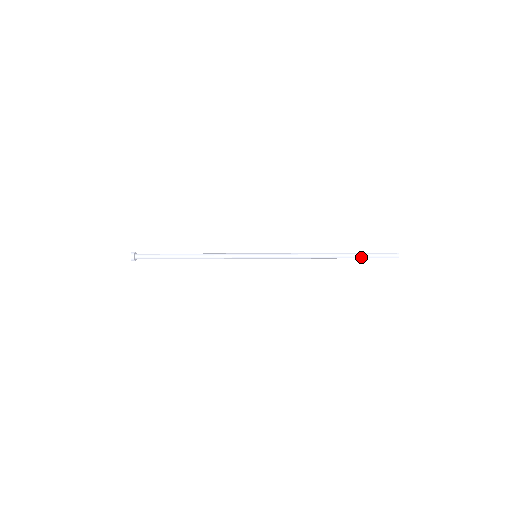
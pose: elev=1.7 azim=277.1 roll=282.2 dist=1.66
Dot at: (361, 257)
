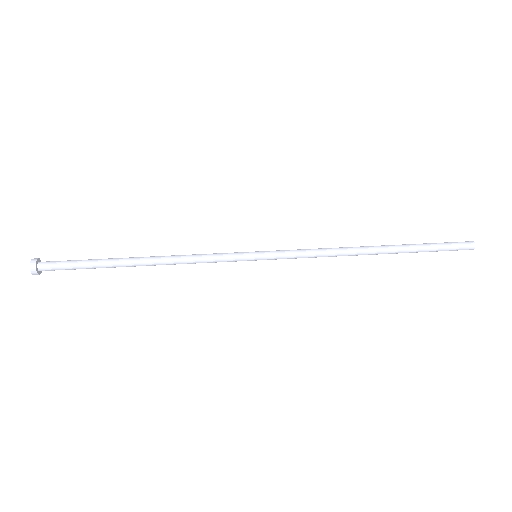
Dot at: (421, 249)
